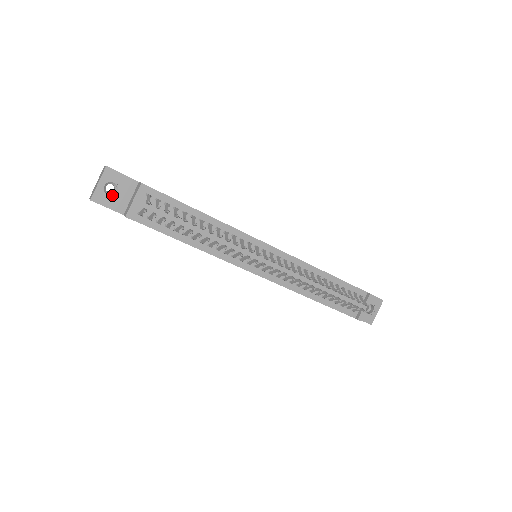
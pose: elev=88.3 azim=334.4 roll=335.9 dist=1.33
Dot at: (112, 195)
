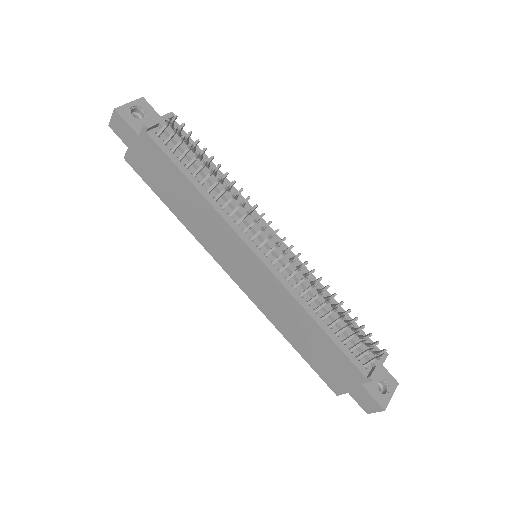
Dot at: (136, 118)
